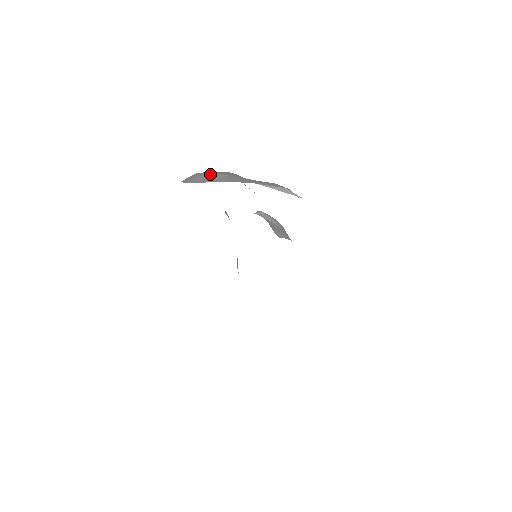
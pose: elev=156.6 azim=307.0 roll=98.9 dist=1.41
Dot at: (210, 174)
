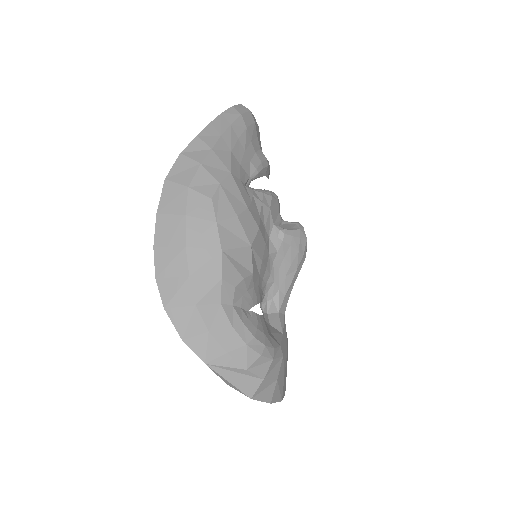
Dot at: (182, 269)
